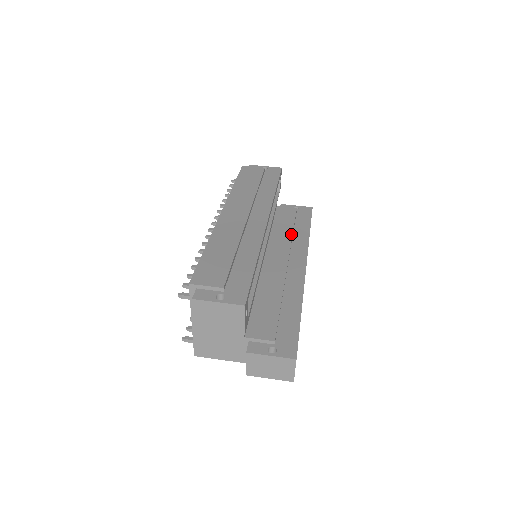
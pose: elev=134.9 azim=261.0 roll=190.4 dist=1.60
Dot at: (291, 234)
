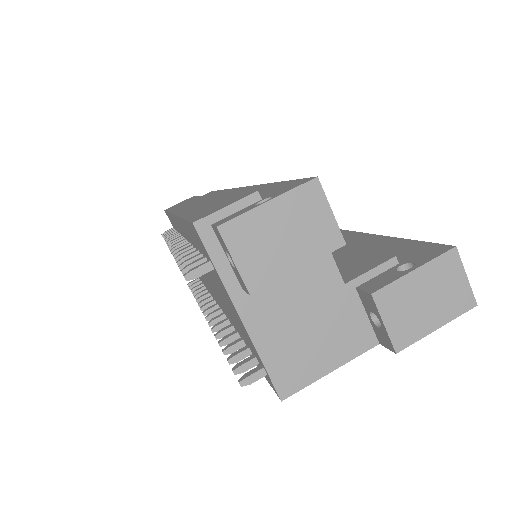
Dot at: occluded
